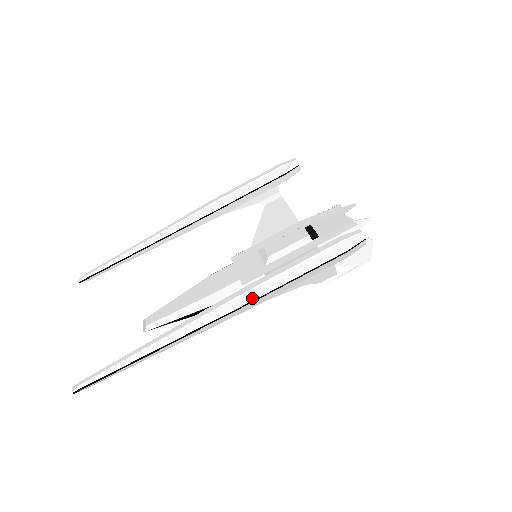
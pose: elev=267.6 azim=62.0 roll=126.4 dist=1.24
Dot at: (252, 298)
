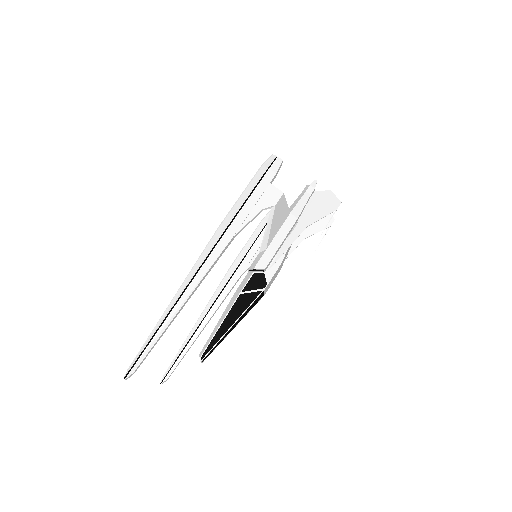
Dot at: (222, 232)
